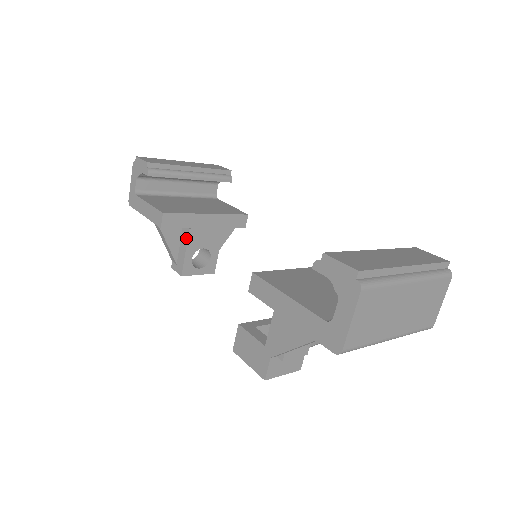
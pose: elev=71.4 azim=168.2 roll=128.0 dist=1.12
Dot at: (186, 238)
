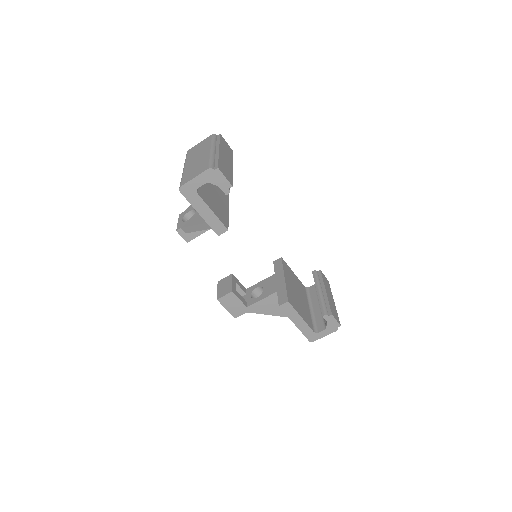
Dot at: occluded
